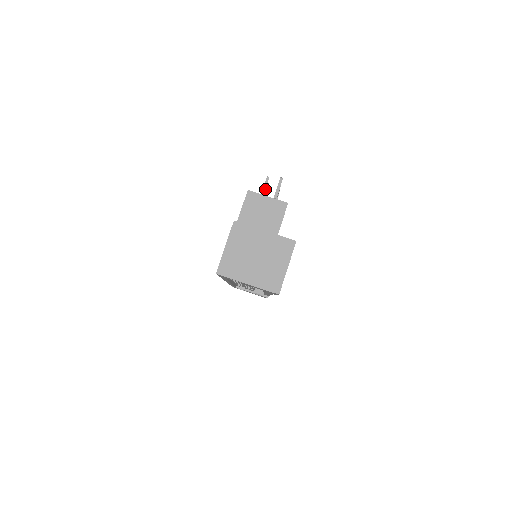
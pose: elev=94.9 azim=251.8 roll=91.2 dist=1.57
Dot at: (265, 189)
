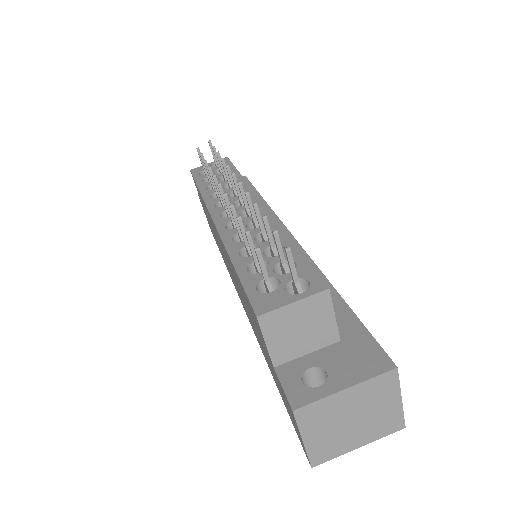
Dot at: (251, 244)
